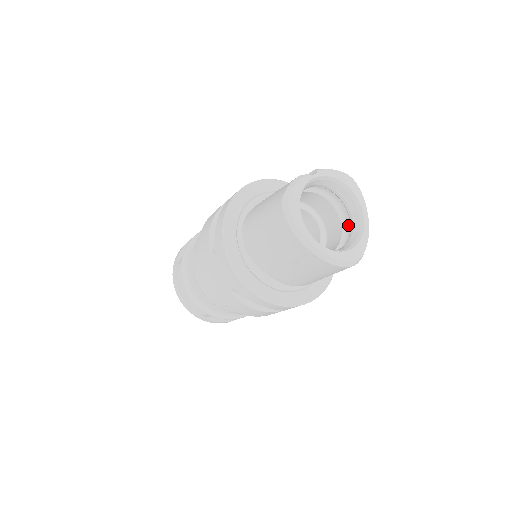
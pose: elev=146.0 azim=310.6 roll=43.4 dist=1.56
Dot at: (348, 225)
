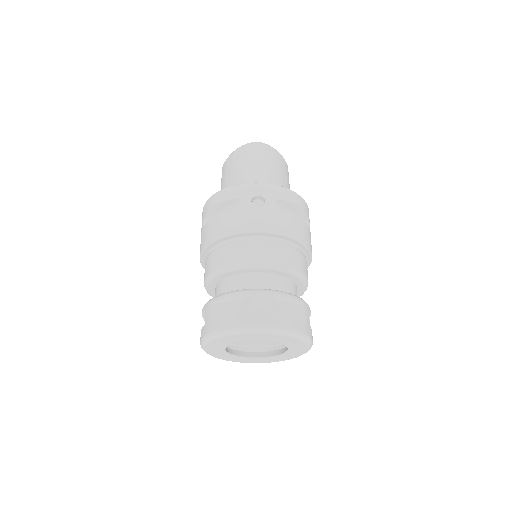
Dot at: occluded
